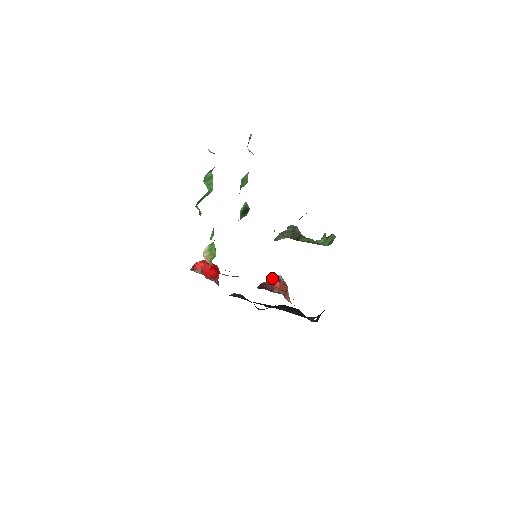
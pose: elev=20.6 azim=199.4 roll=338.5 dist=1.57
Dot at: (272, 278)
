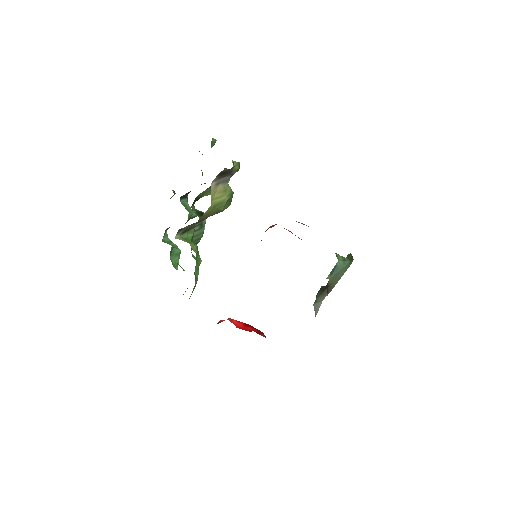
Dot at: occluded
